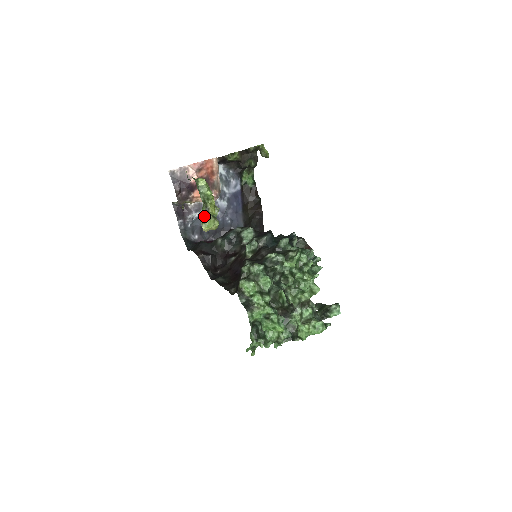
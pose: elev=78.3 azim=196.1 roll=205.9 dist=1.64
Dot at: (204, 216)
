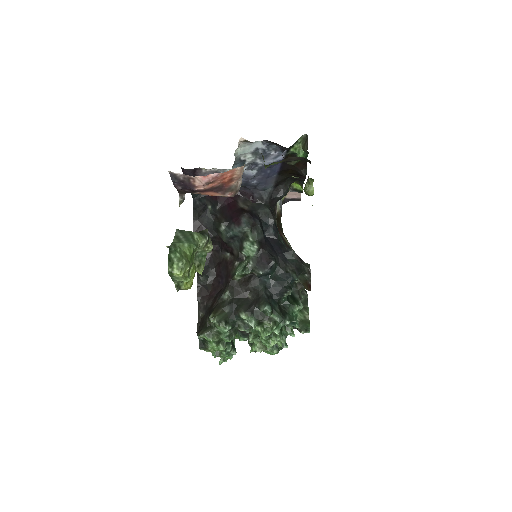
Dot at: occluded
